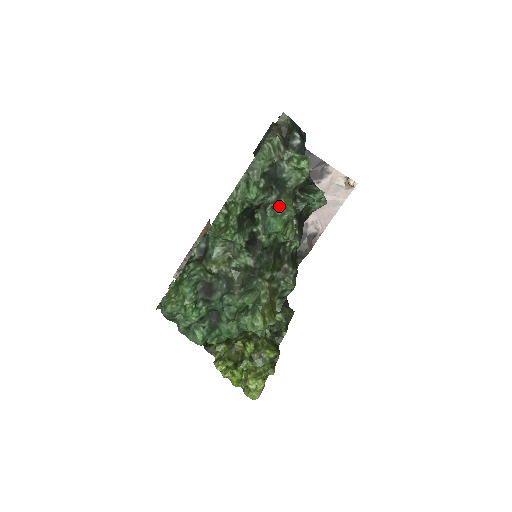
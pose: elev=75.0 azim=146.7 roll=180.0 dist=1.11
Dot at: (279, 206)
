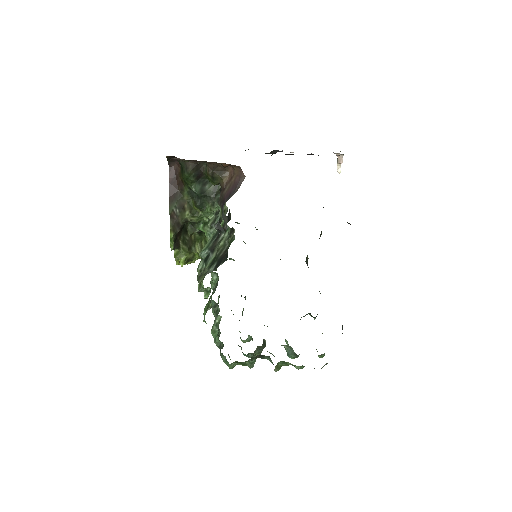
Dot at: occluded
